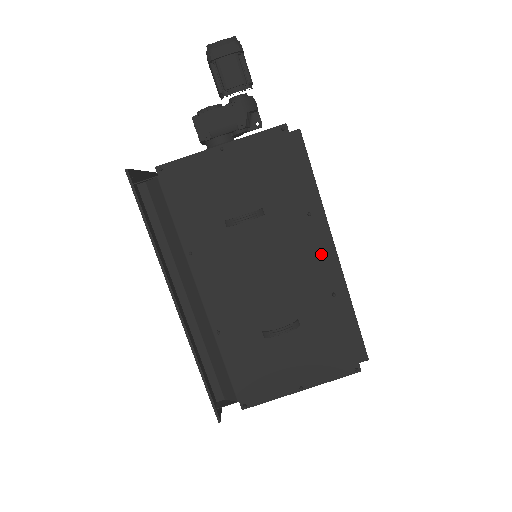
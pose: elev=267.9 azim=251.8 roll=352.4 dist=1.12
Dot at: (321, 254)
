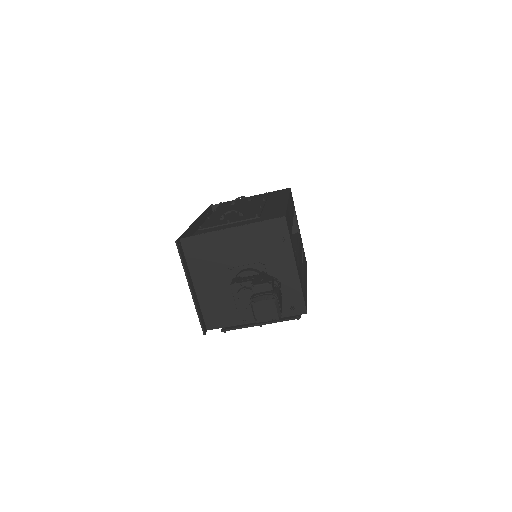
Dot at: occluded
